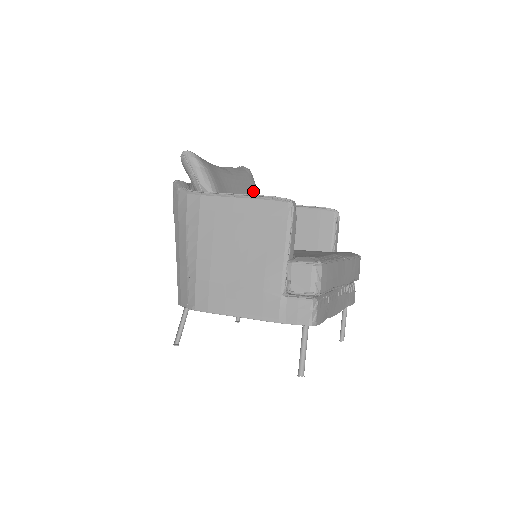
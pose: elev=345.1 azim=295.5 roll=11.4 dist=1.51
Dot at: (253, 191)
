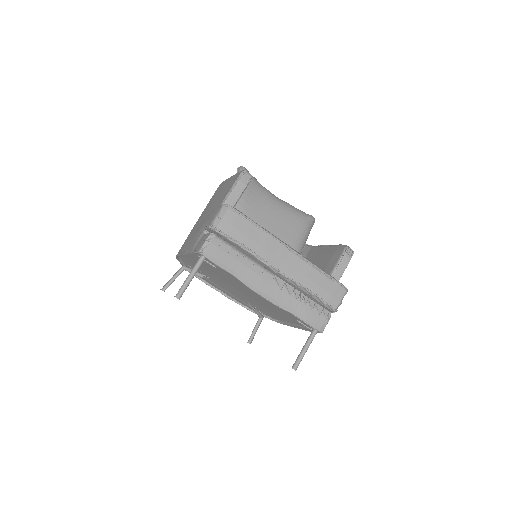
Dot at: (296, 223)
